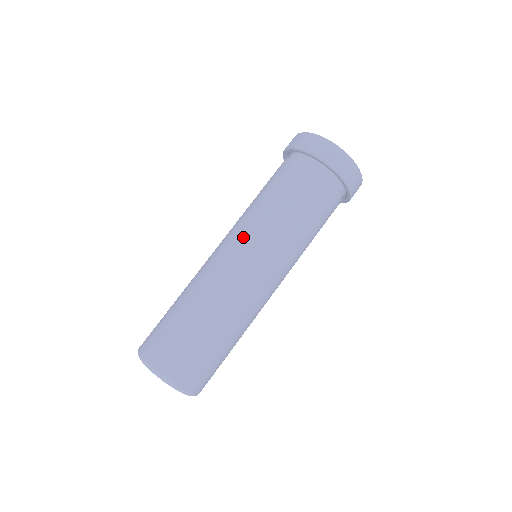
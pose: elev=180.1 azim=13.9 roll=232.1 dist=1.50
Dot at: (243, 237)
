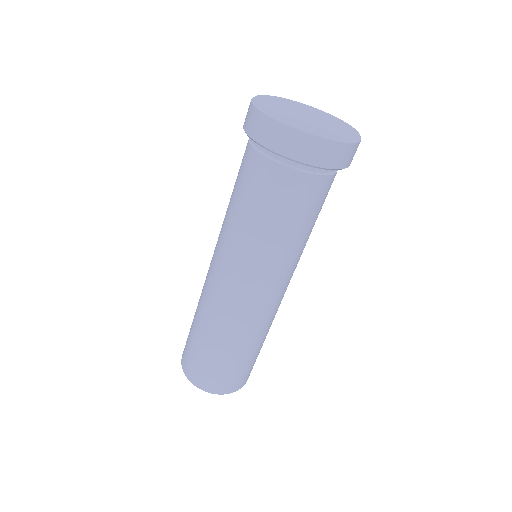
Dot at: occluded
